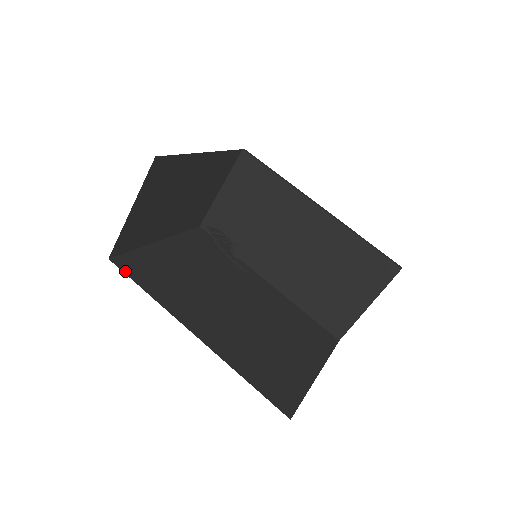
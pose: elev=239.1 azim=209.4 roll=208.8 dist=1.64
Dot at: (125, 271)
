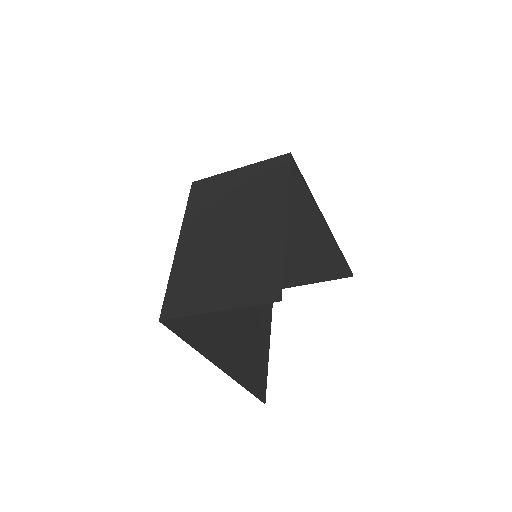
Dot at: (172, 329)
